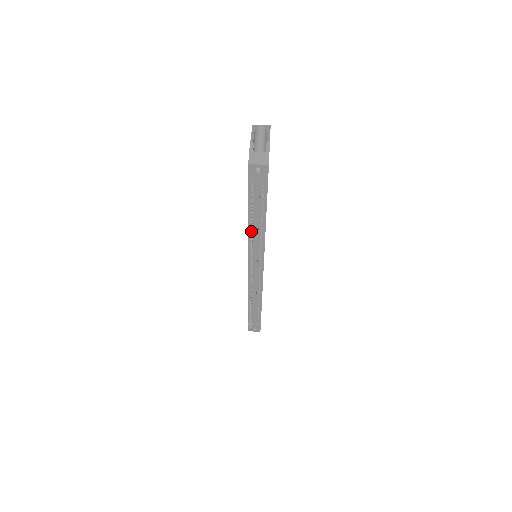
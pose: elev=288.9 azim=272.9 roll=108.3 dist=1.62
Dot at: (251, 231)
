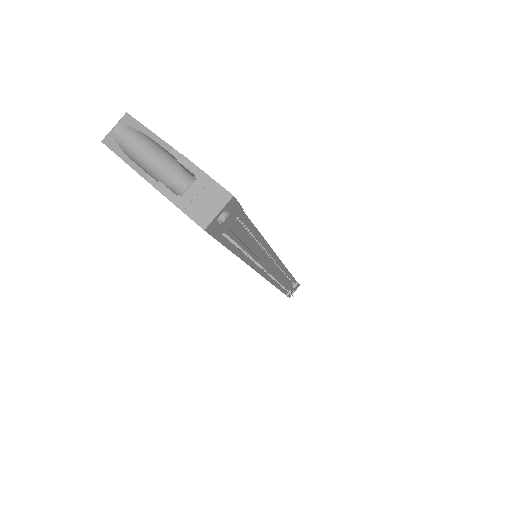
Dot at: occluded
